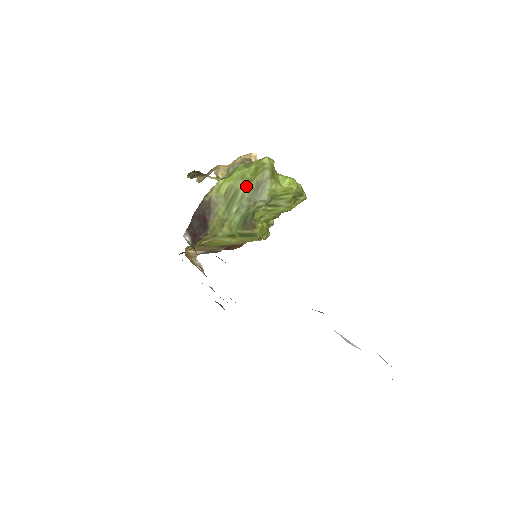
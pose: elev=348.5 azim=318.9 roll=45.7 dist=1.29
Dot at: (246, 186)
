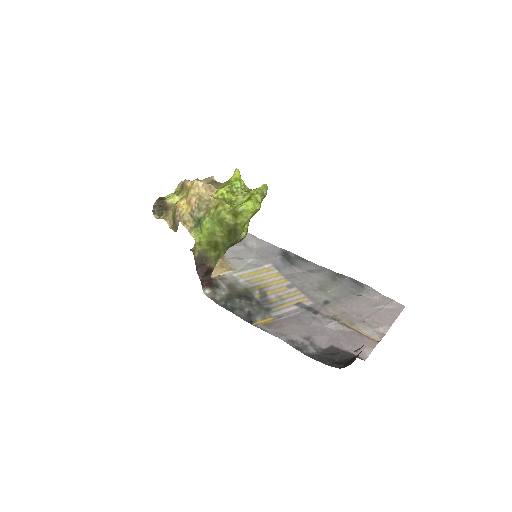
Dot at: (221, 237)
